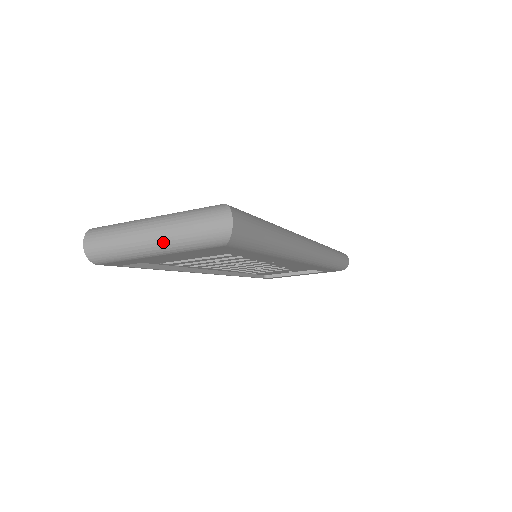
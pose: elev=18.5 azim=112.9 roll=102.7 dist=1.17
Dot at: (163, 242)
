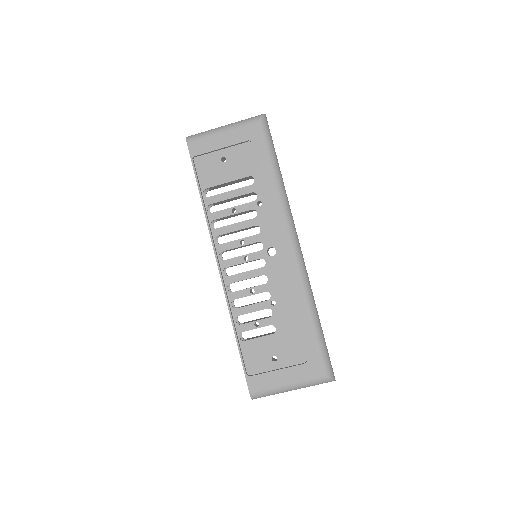
Dot at: (230, 124)
